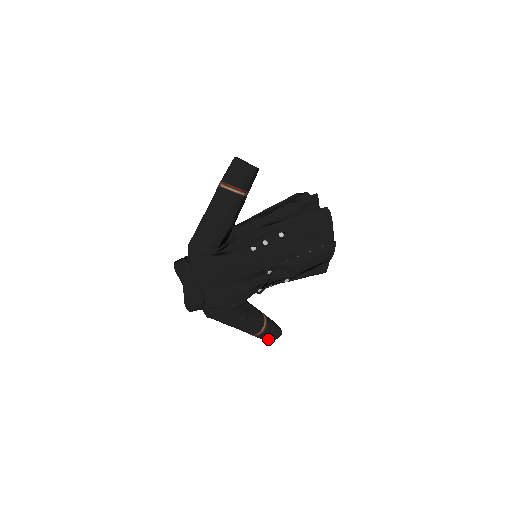
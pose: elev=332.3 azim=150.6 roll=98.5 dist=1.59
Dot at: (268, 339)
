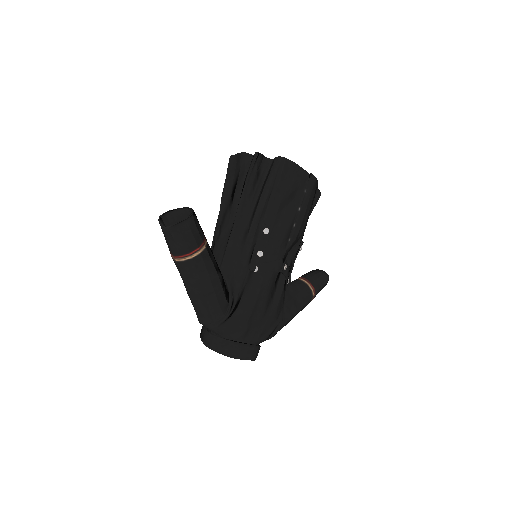
Dot at: (321, 289)
